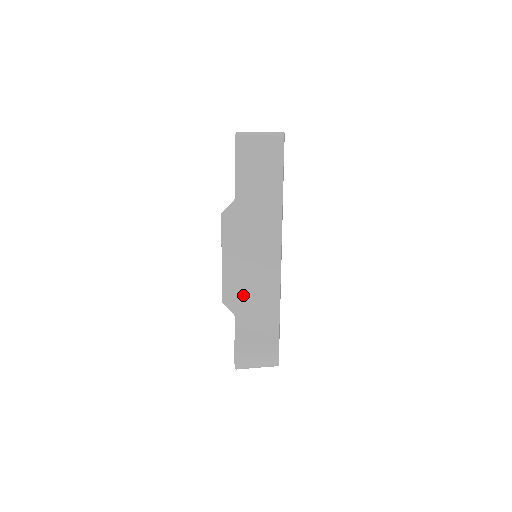
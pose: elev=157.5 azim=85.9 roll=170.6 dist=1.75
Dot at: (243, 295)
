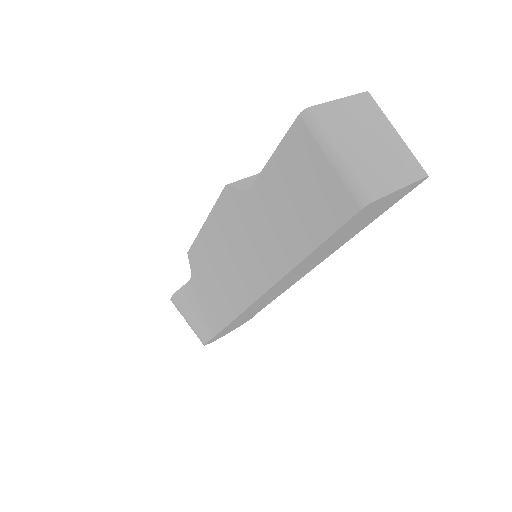
Dot at: (205, 274)
